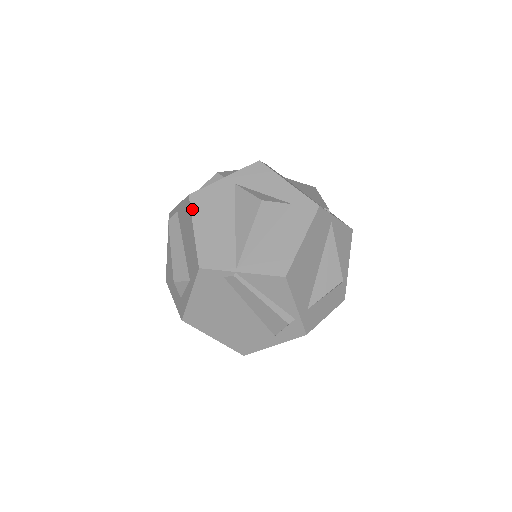
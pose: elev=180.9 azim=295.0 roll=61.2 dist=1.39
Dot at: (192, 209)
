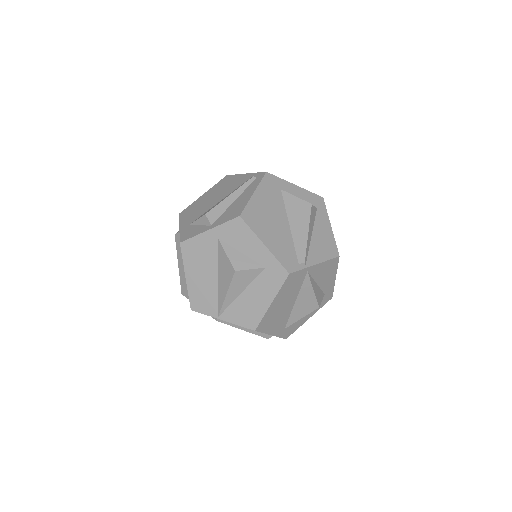
Dot at: (183, 257)
